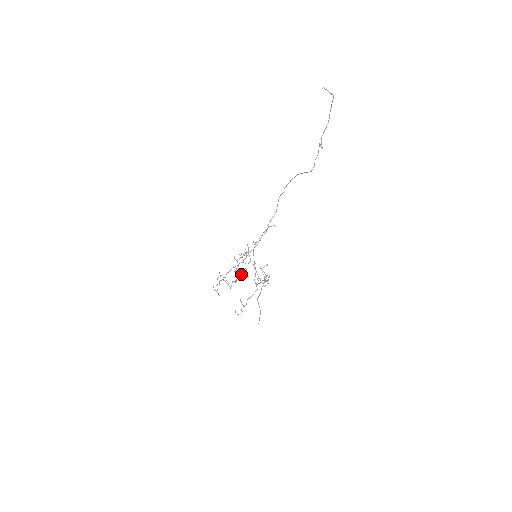
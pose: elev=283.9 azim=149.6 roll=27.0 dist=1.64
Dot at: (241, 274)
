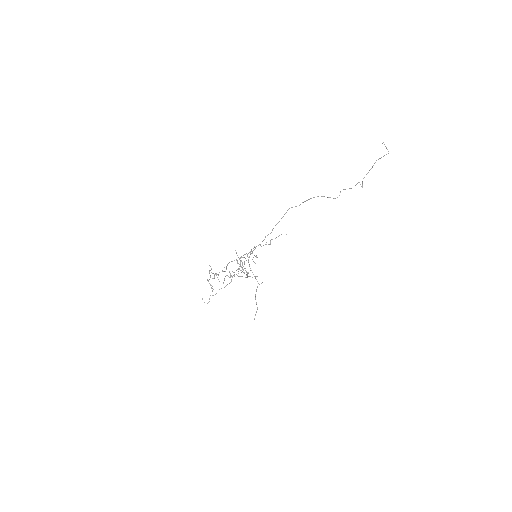
Dot at: occluded
